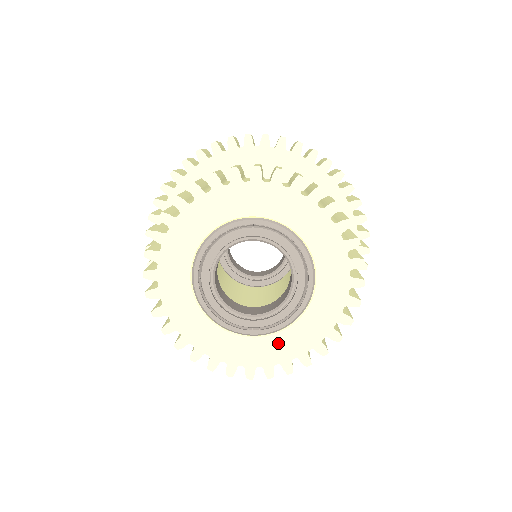
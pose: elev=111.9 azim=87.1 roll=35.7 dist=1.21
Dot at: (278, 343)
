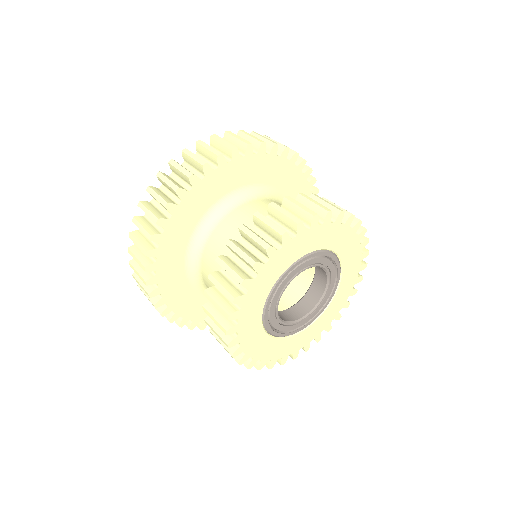
Dot at: (314, 327)
